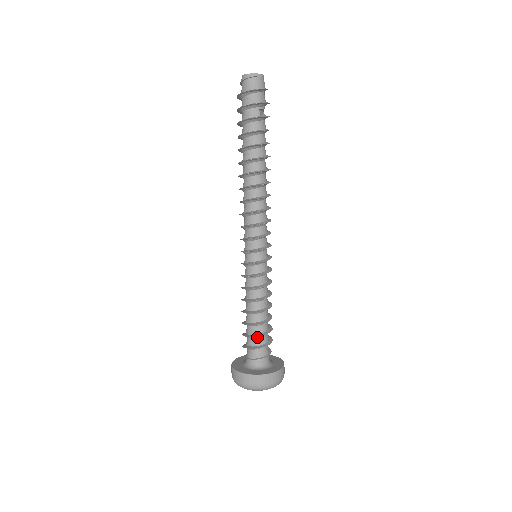
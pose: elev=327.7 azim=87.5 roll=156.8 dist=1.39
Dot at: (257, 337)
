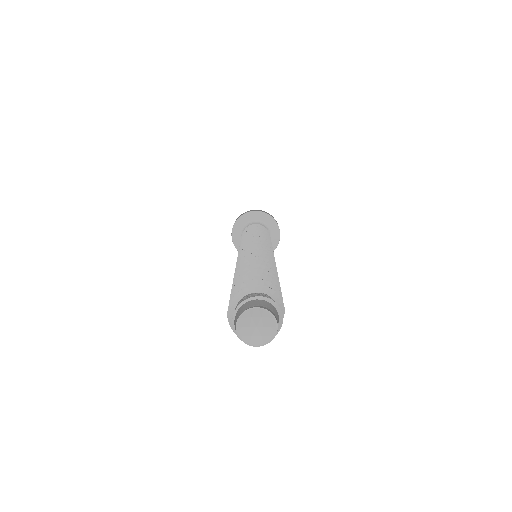
Dot at: occluded
